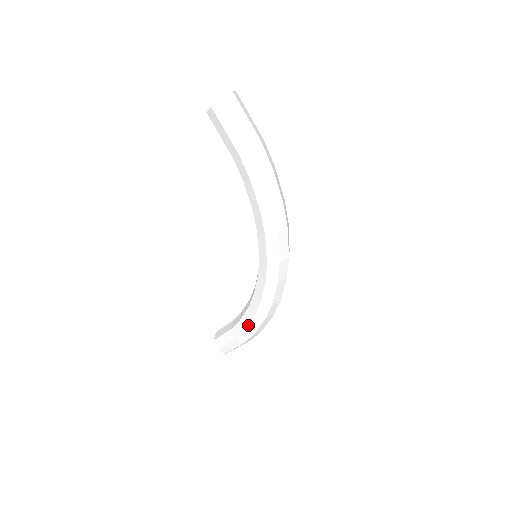
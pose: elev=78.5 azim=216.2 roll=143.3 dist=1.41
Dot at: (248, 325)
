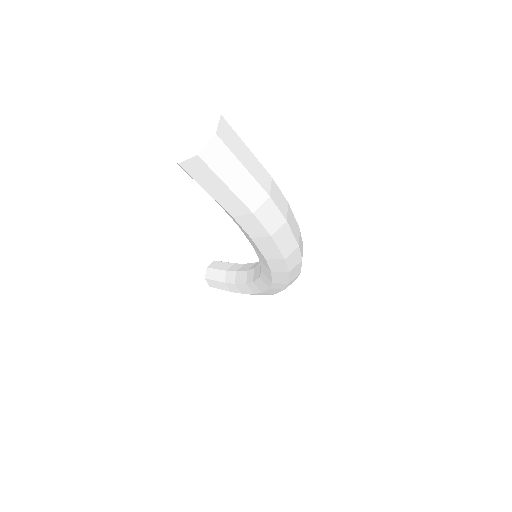
Dot at: (246, 293)
